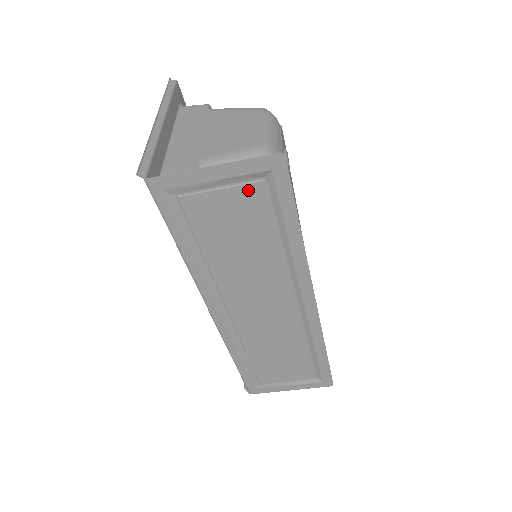
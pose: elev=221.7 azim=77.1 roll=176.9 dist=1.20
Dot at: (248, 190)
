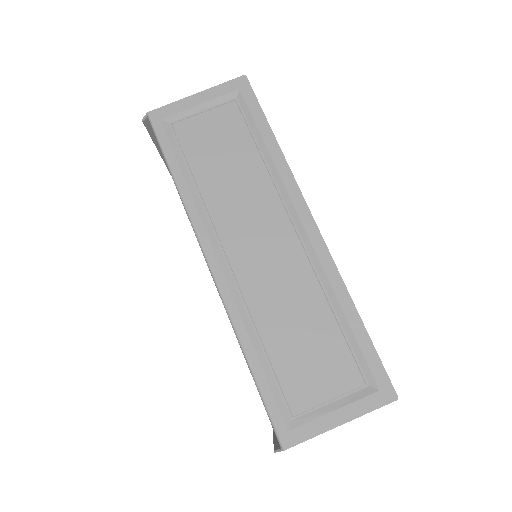
Dot at: (225, 110)
